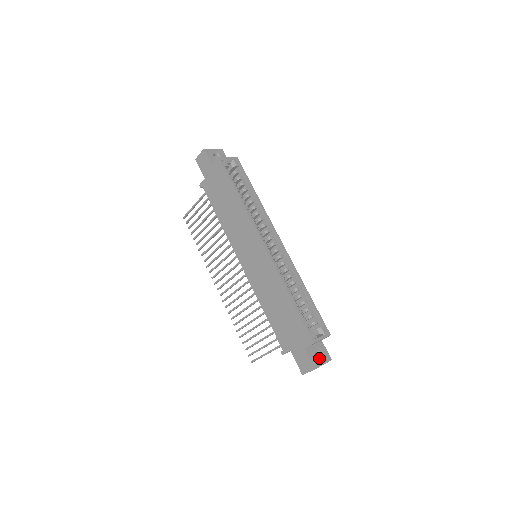
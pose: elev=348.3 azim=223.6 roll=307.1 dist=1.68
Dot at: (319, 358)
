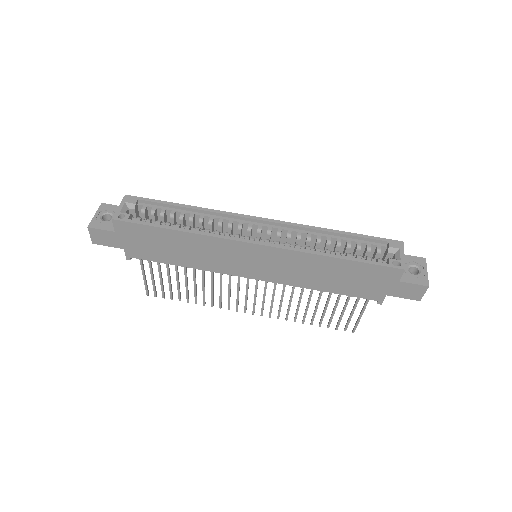
Dot at: (416, 271)
